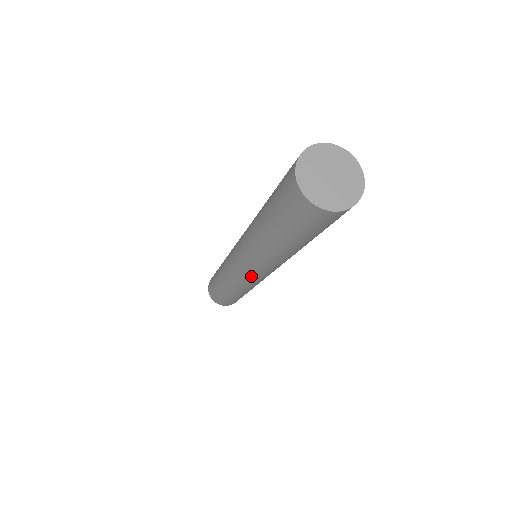
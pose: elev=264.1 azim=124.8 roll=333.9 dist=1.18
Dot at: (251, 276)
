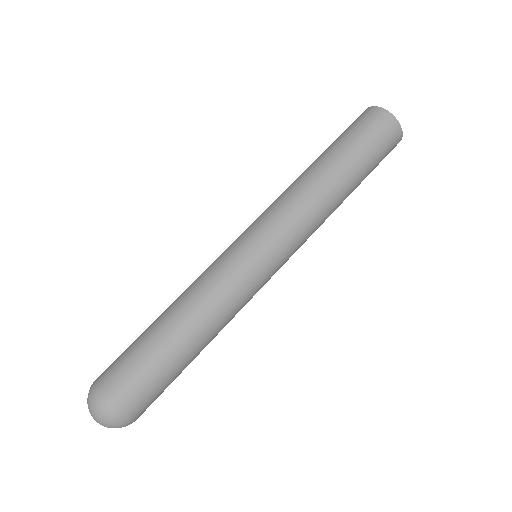
Dot at: (260, 244)
